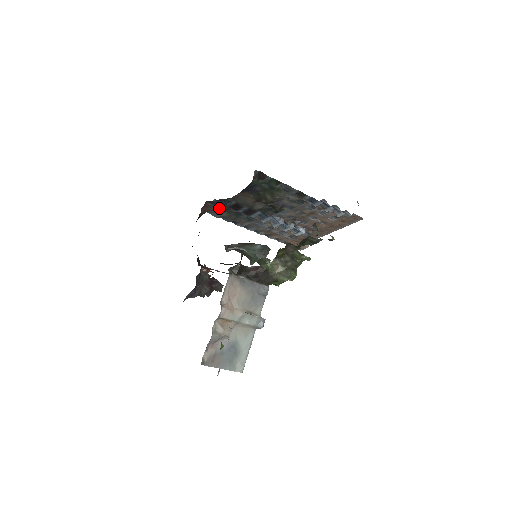
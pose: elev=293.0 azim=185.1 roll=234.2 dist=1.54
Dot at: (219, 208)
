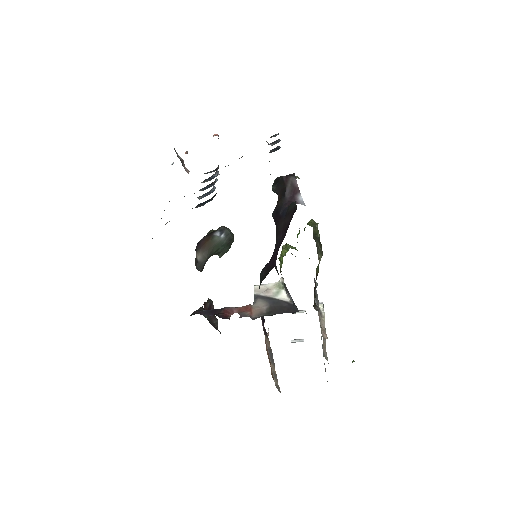
Dot at: occluded
